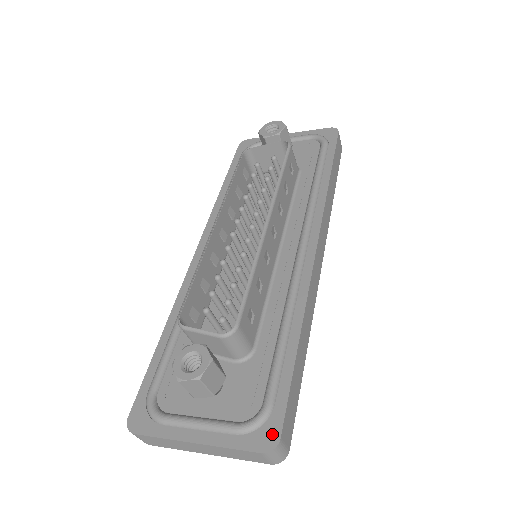
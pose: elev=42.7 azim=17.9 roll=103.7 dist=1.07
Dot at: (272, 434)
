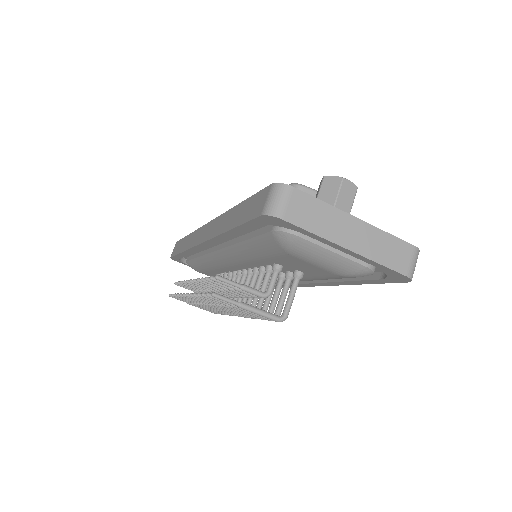
Dot at: occluded
